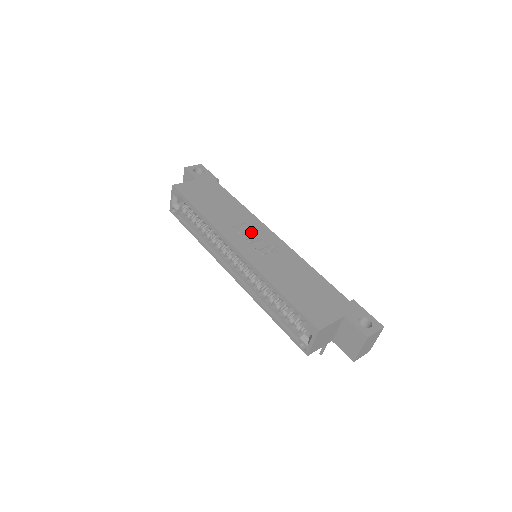
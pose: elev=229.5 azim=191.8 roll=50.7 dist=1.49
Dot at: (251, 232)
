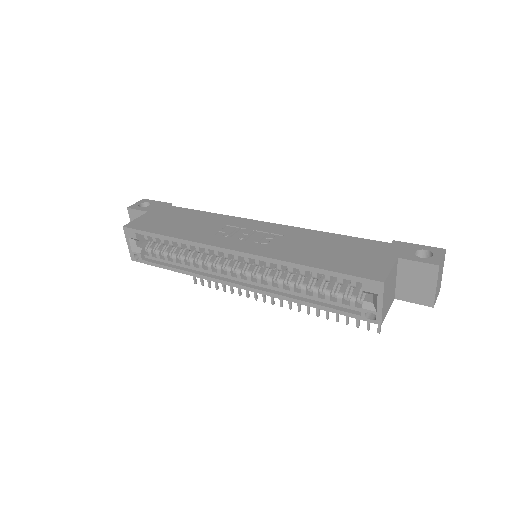
Dot at: (238, 231)
